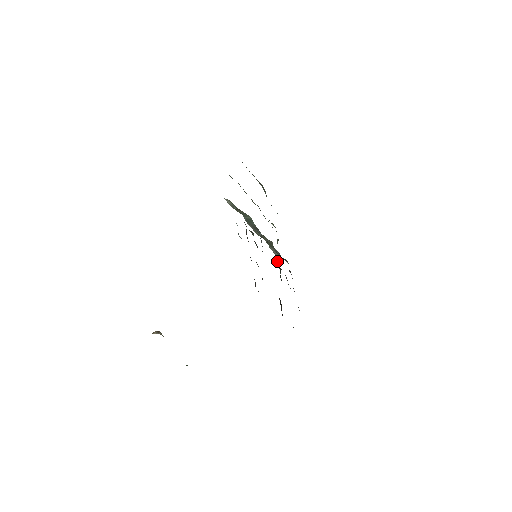
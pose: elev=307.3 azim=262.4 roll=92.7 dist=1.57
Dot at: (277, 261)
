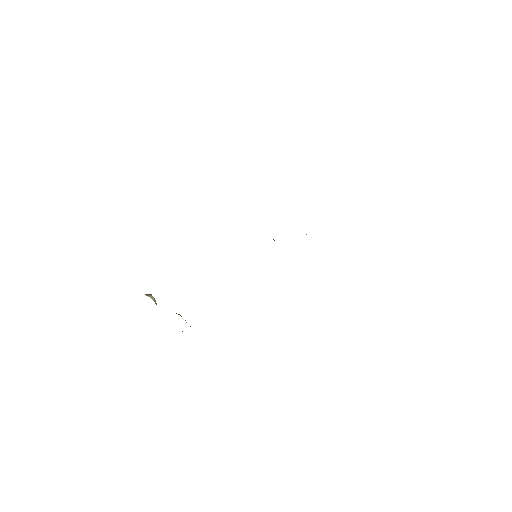
Dot at: occluded
